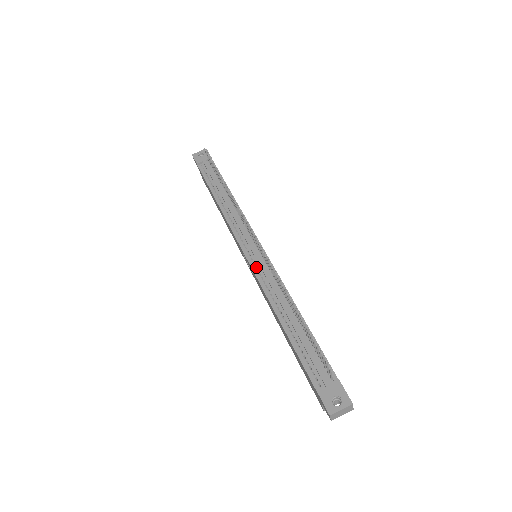
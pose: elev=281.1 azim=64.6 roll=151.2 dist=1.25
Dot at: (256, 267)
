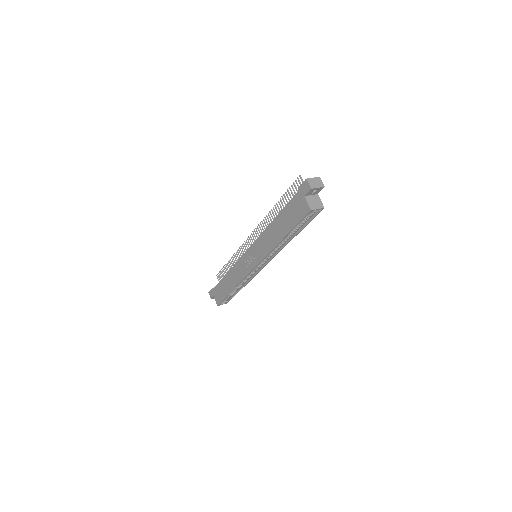
Dot at: occluded
